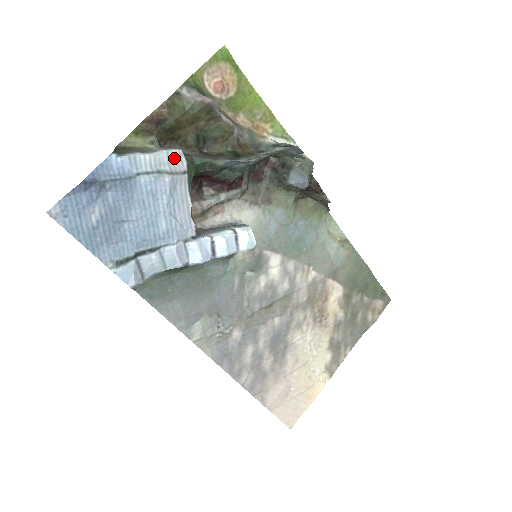
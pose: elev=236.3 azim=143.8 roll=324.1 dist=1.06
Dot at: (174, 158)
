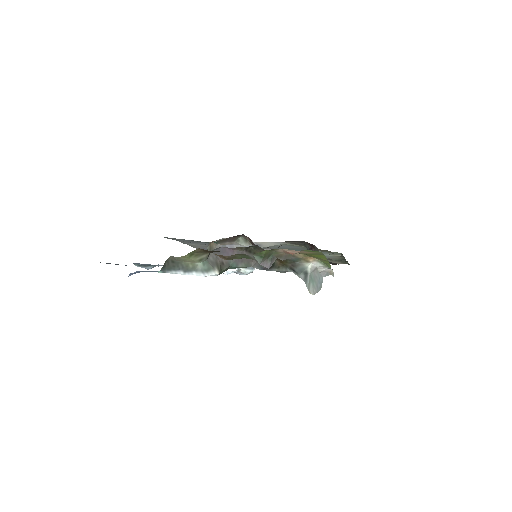
Dot at: (209, 275)
